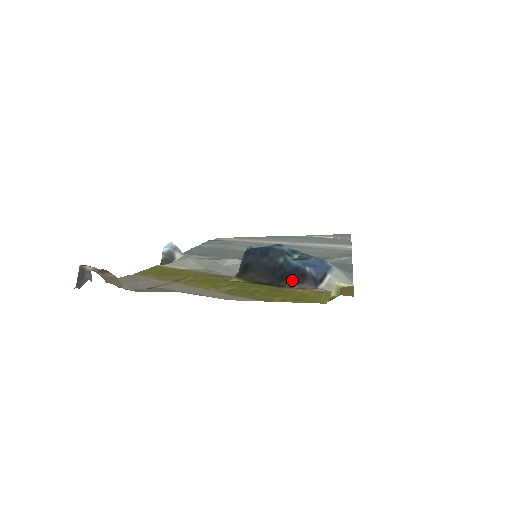
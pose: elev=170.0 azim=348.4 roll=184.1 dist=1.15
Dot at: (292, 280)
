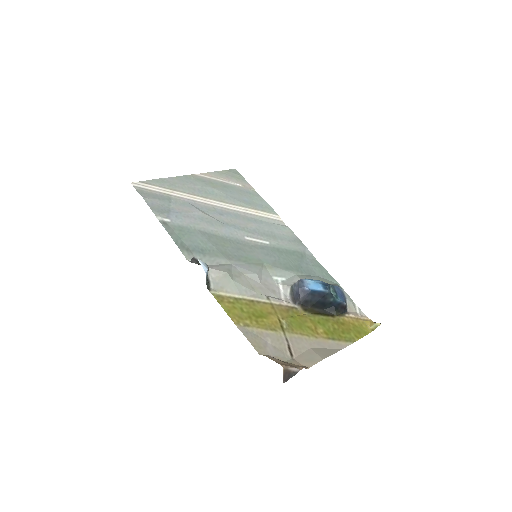
Dot at: (338, 311)
